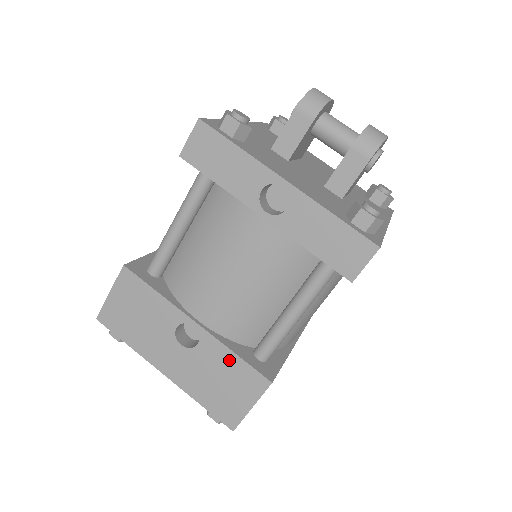
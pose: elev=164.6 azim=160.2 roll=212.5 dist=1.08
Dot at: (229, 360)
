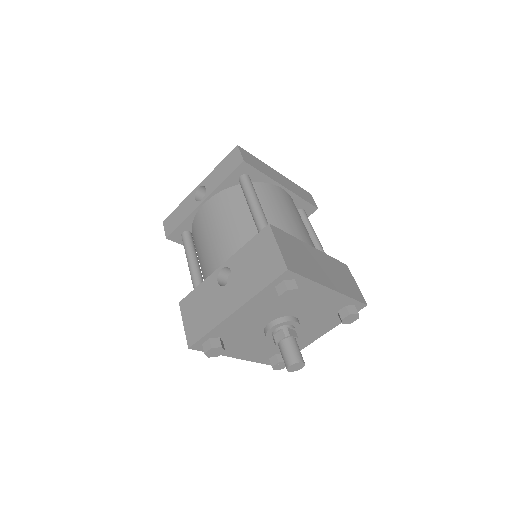
Dot at: (247, 251)
